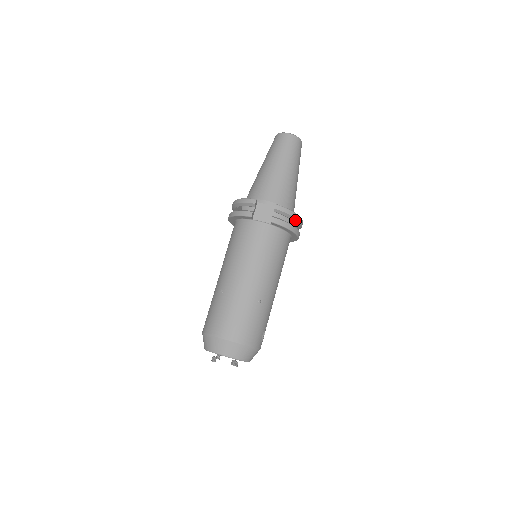
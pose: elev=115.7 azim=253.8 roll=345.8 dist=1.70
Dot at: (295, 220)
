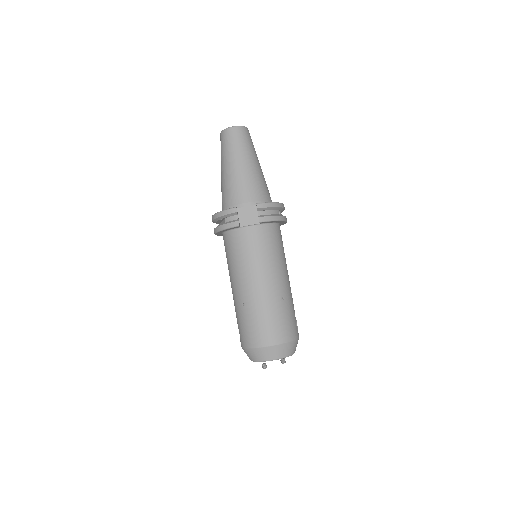
Dot at: (278, 209)
